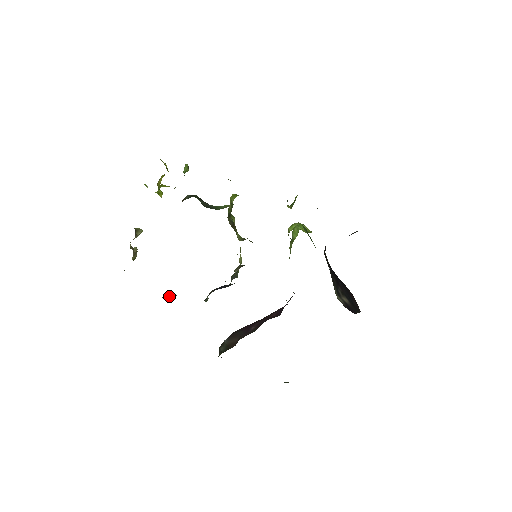
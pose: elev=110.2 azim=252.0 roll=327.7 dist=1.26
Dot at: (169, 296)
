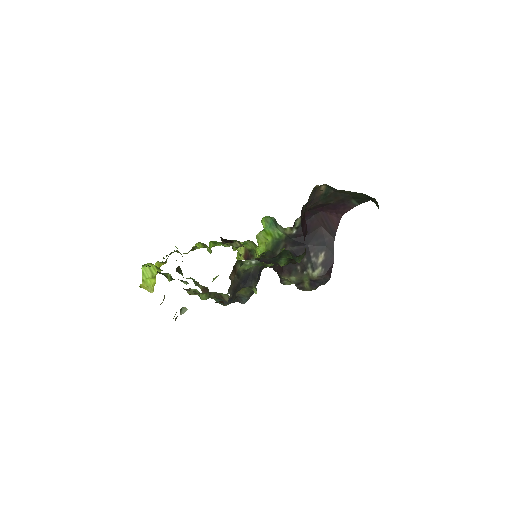
Dot at: (234, 285)
